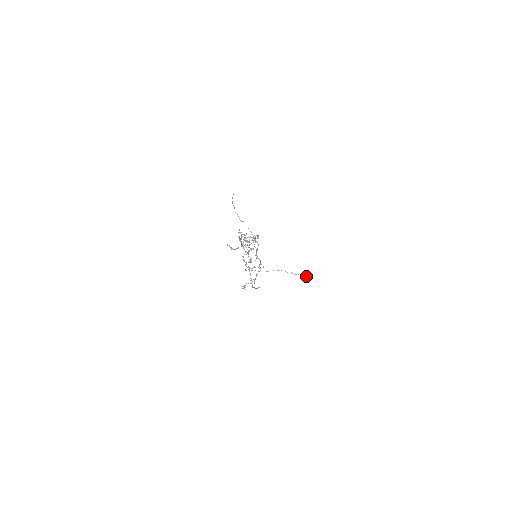
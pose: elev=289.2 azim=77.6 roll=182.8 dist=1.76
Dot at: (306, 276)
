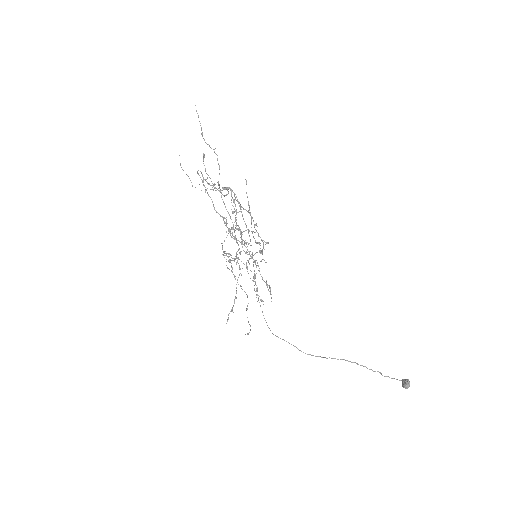
Dot at: (402, 381)
